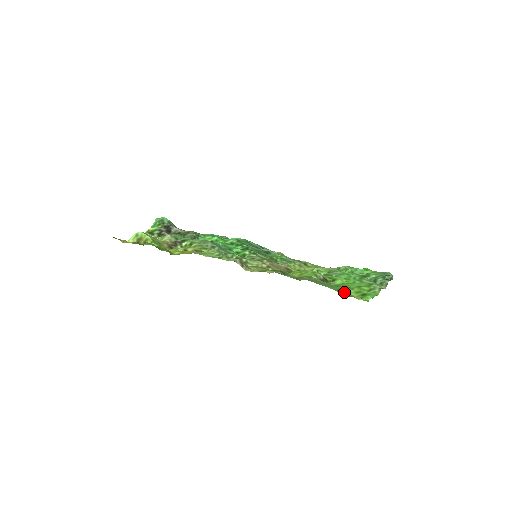
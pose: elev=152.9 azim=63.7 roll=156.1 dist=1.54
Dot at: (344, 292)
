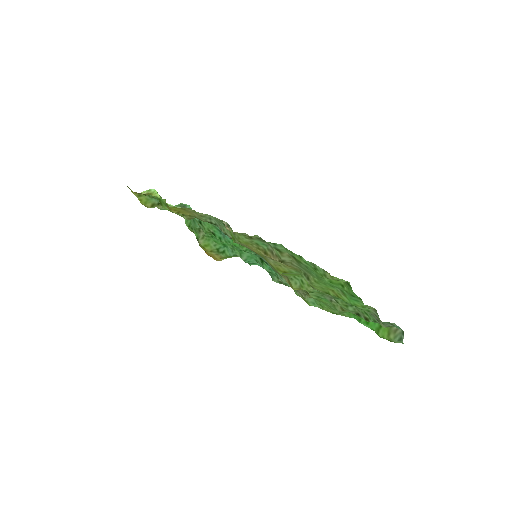
Dot at: occluded
